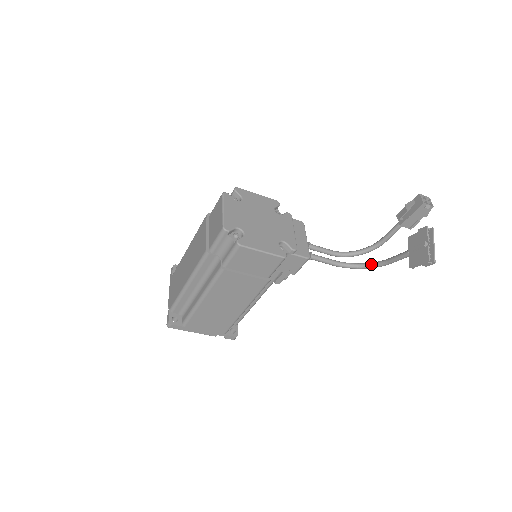
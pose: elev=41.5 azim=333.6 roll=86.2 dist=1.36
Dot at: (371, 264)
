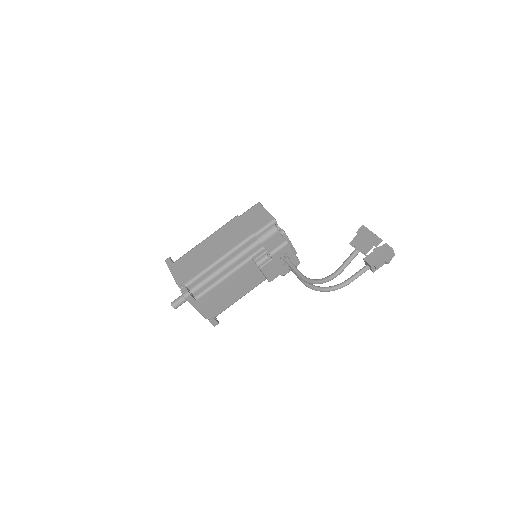
Dot at: (326, 277)
